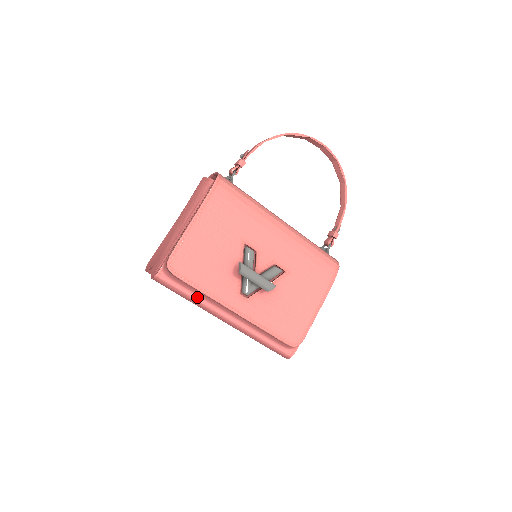
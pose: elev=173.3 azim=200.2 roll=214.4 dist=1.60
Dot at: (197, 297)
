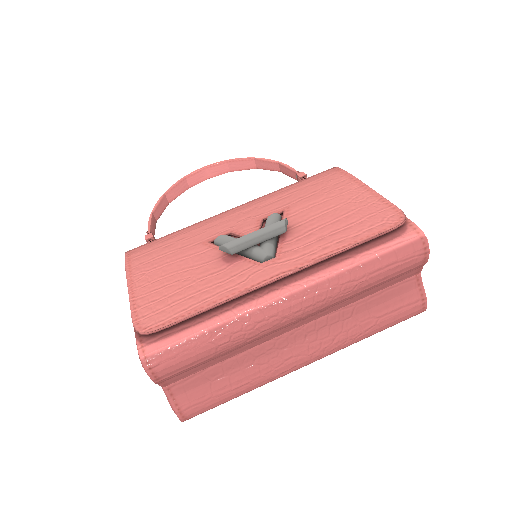
Dot at: (218, 319)
